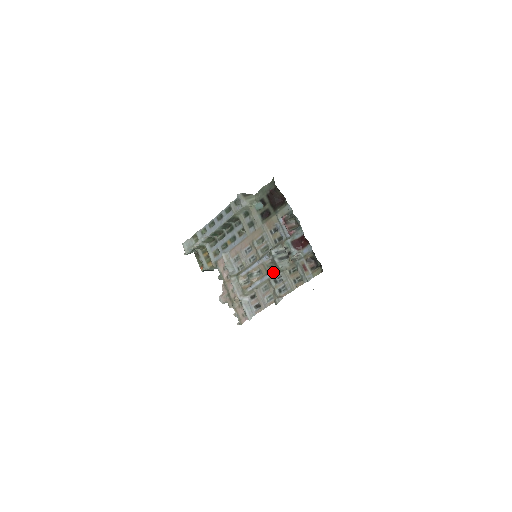
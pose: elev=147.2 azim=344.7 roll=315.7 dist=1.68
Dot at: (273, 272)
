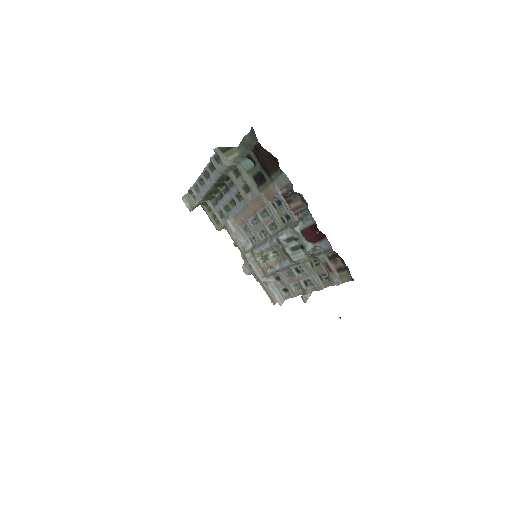
Dot at: (290, 262)
